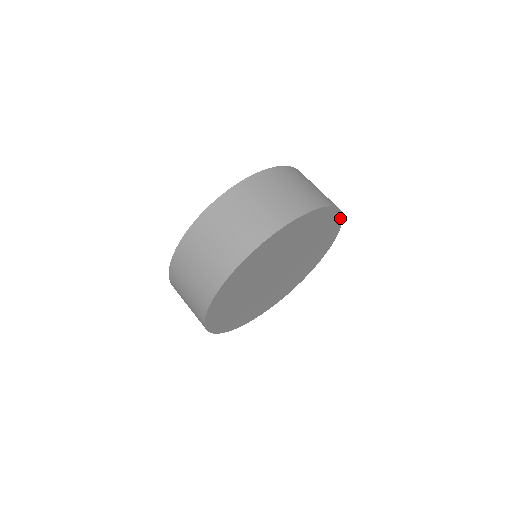
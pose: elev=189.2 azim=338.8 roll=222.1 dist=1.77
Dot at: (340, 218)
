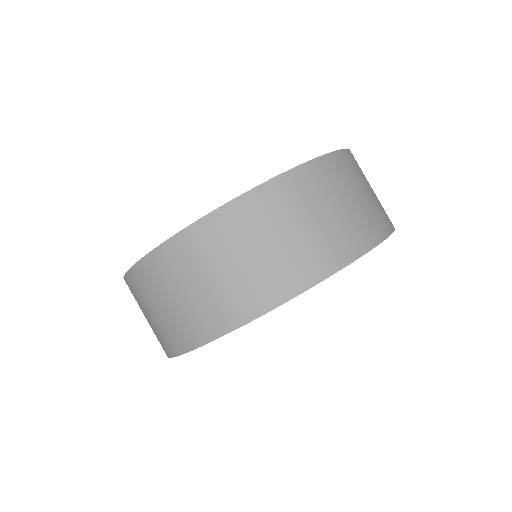
Dot at: occluded
